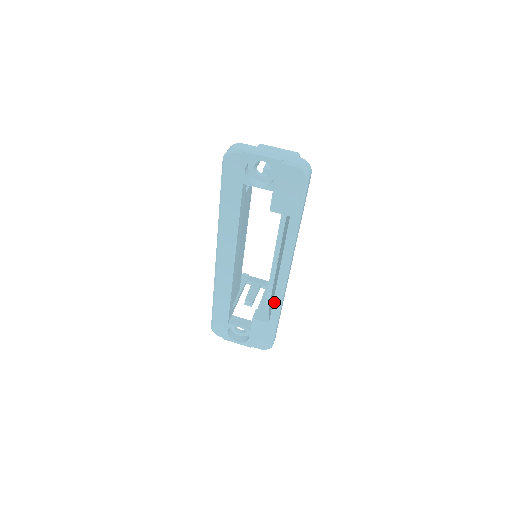
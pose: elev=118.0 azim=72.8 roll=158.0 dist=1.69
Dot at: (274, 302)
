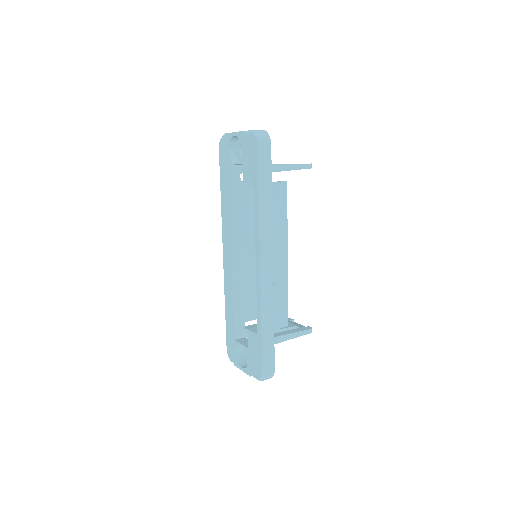
Dot at: (257, 302)
